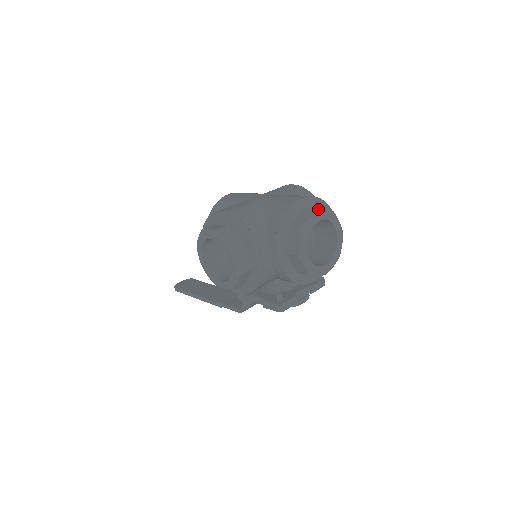
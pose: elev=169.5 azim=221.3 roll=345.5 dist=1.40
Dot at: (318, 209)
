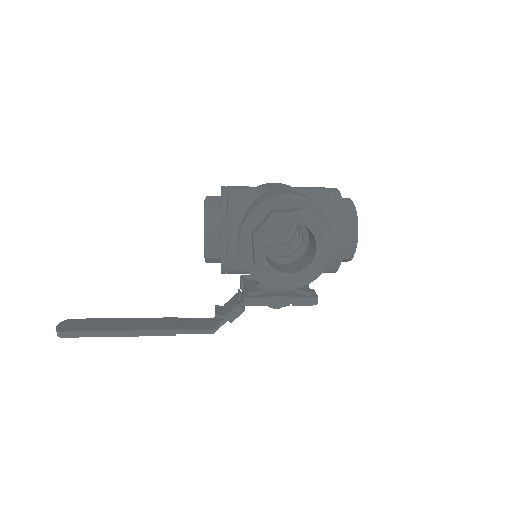
Dot at: (349, 198)
